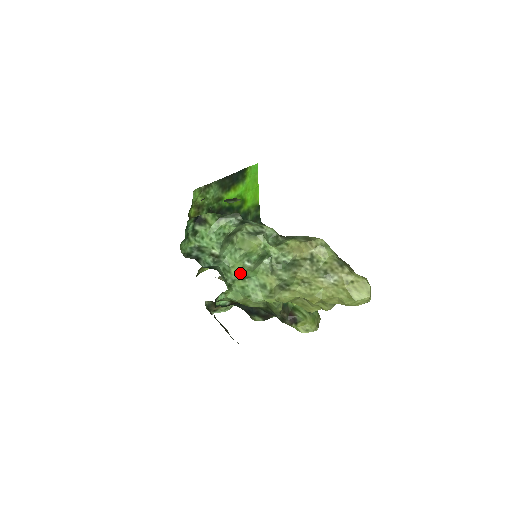
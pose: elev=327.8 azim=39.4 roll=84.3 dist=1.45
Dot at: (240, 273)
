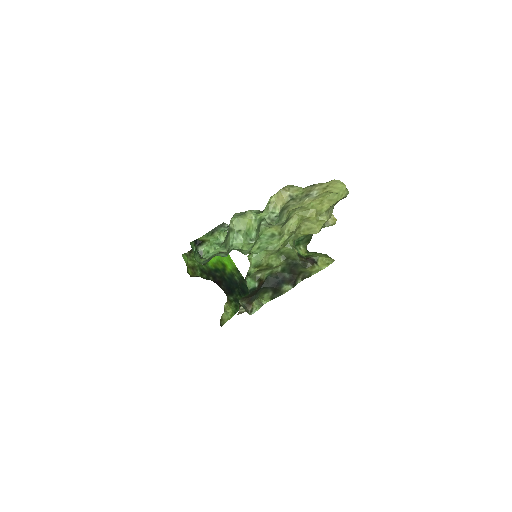
Dot at: (250, 246)
